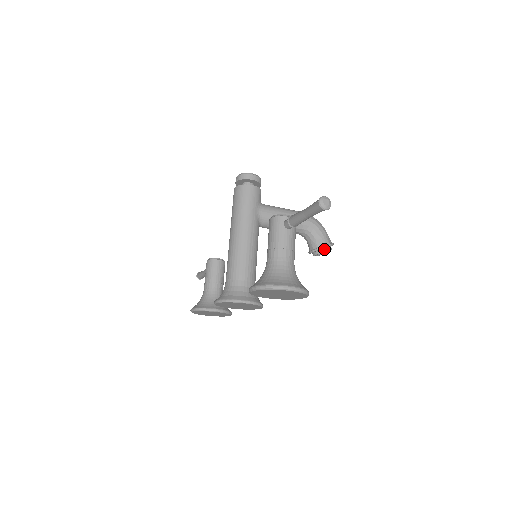
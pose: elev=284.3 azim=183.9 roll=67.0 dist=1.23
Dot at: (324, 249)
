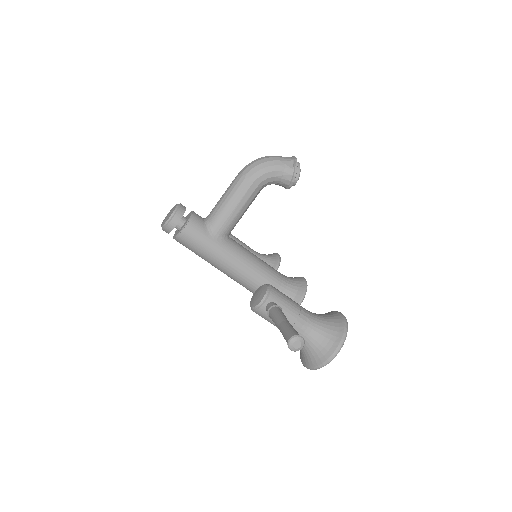
Dot at: (295, 178)
